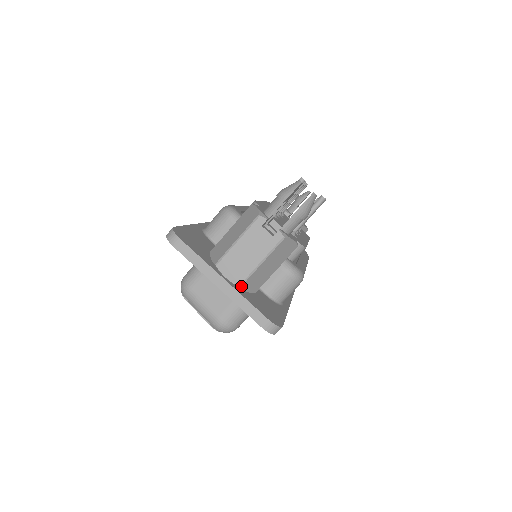
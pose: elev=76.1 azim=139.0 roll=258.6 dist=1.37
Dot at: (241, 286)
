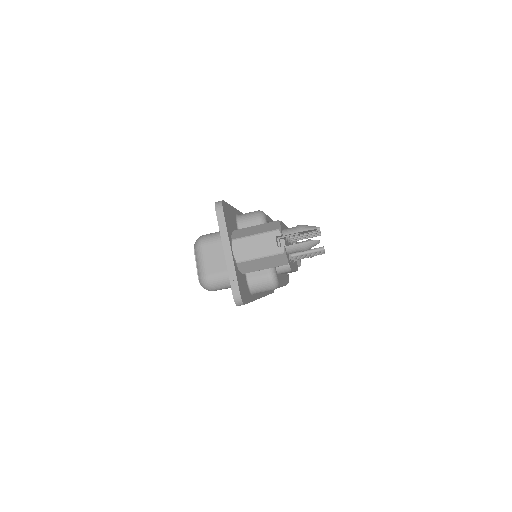
Dot at: (238, 263)
